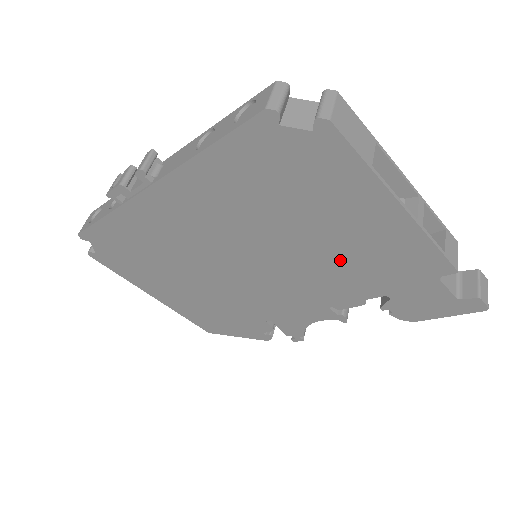
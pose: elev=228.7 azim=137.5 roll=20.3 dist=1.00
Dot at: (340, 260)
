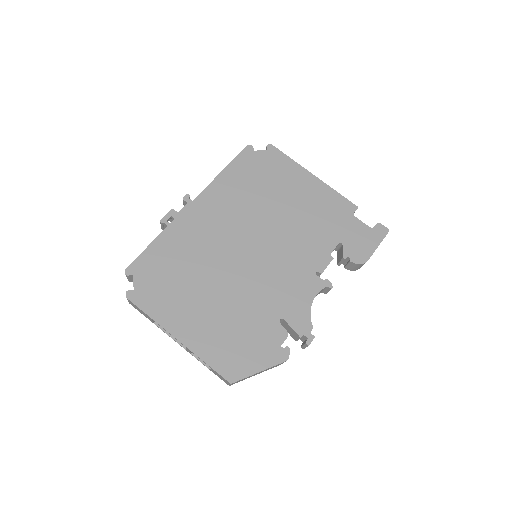
Dot at: (304, 221)
